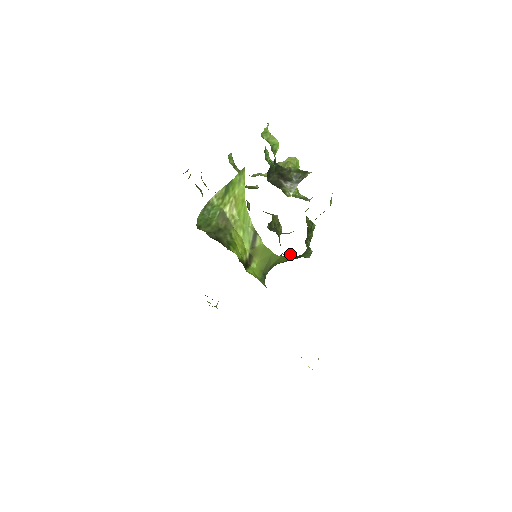
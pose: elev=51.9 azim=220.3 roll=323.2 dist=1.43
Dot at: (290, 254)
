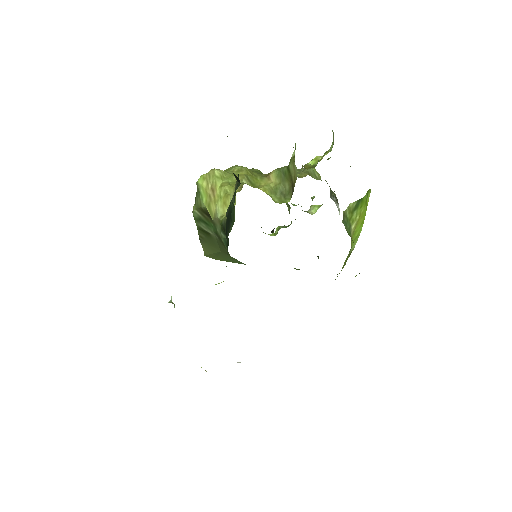
Dot at: occluded
